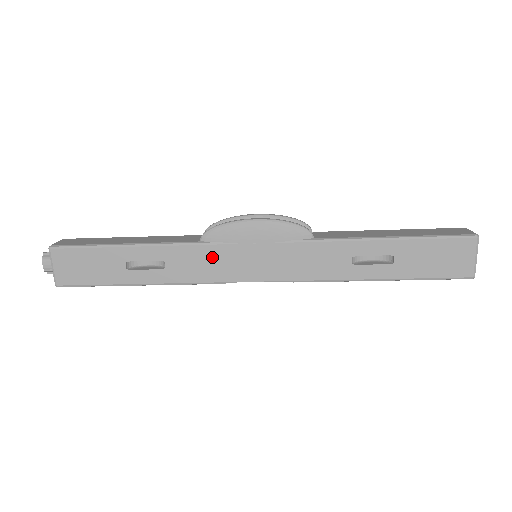
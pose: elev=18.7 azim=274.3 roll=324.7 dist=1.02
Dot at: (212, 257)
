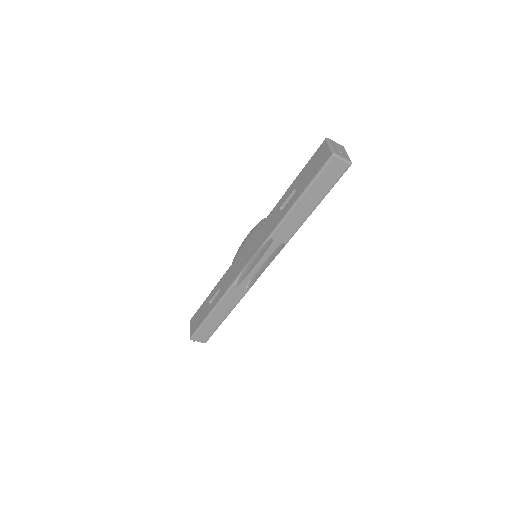
Dot at: (234, 268)
